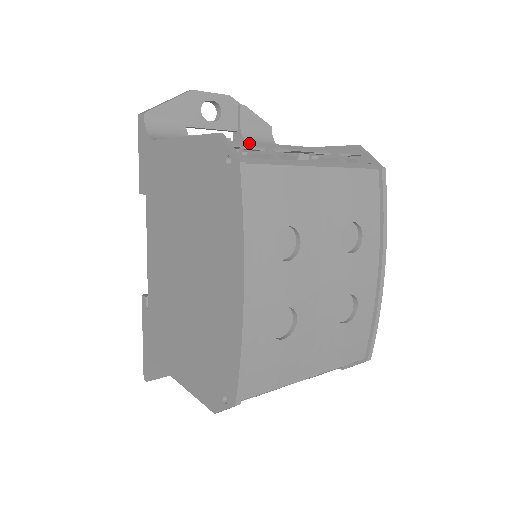
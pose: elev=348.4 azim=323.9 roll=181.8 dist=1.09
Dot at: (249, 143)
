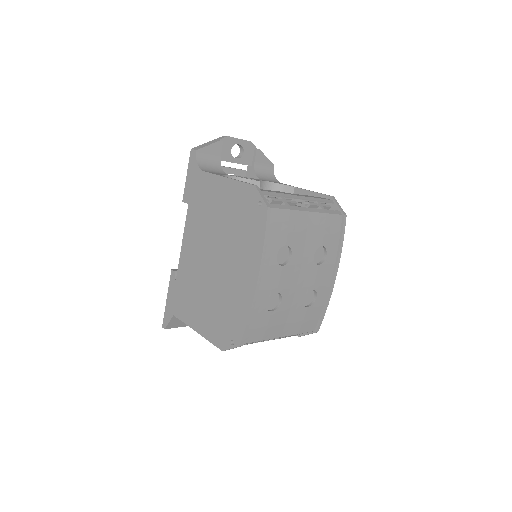
Dot at: (271, 193)
